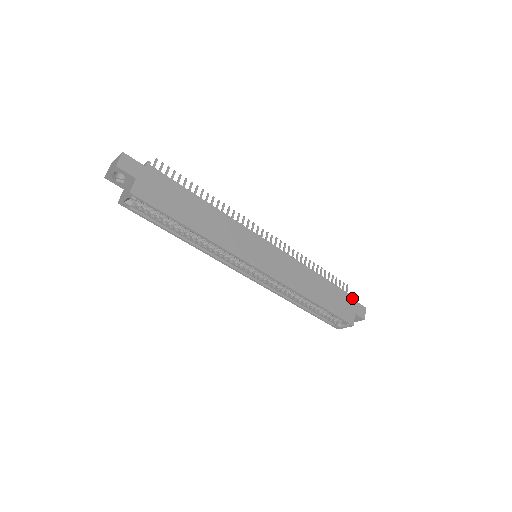
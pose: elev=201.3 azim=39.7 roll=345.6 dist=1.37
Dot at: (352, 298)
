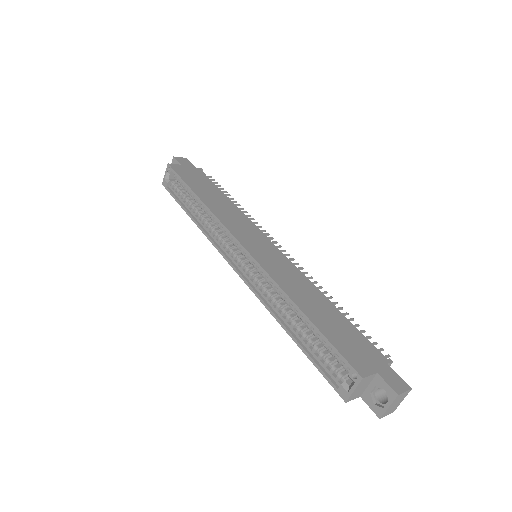
Dot at: (384, 360)
